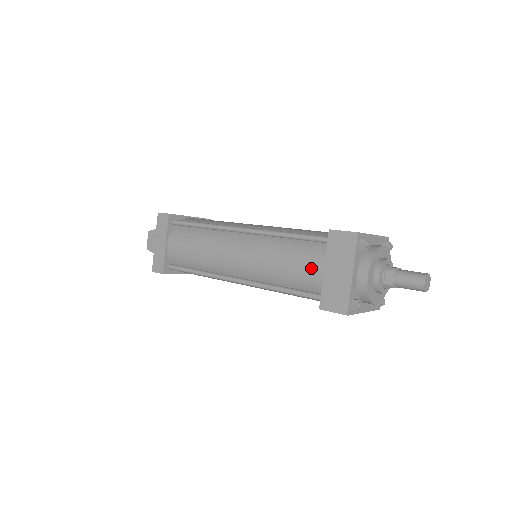
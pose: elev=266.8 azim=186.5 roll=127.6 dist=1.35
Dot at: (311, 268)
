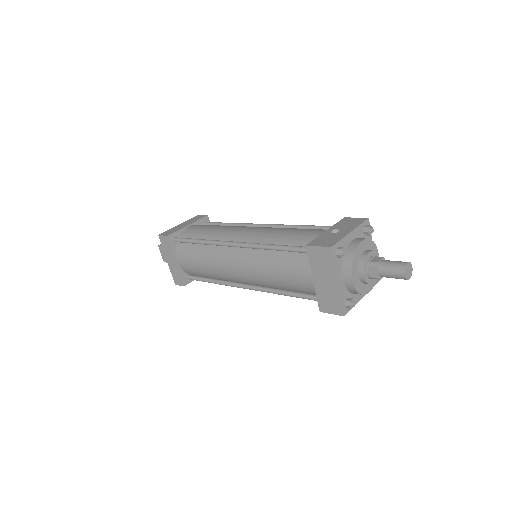
Dot at: (302, 278)
